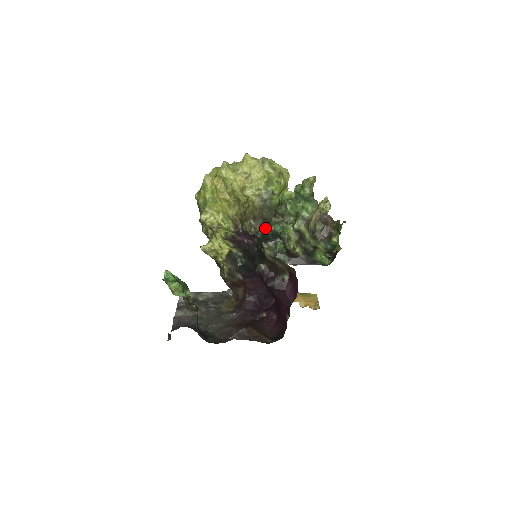
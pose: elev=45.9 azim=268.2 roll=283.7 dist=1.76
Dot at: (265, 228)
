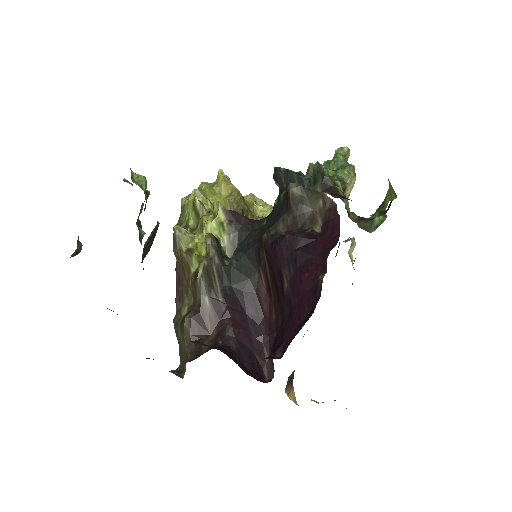
Dot at: occluded
